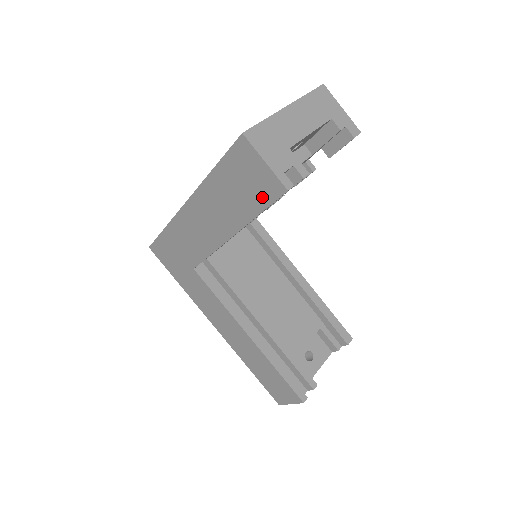
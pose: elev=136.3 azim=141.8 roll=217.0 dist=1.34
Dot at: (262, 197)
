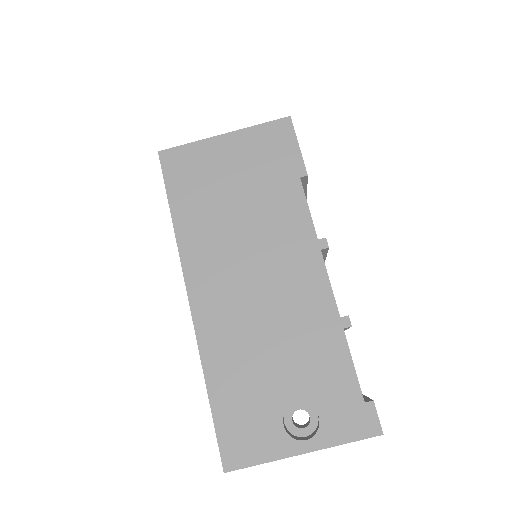
Dot at: occluded
